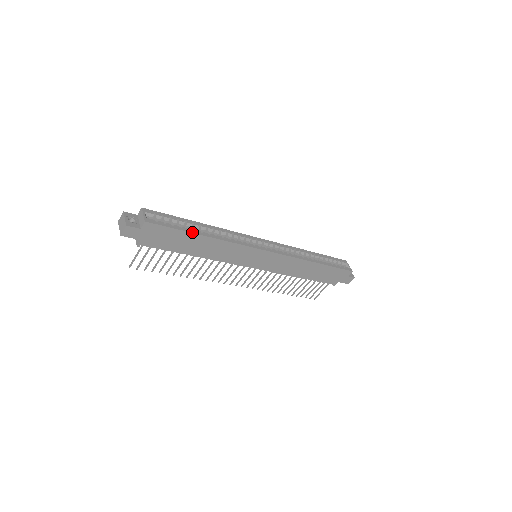
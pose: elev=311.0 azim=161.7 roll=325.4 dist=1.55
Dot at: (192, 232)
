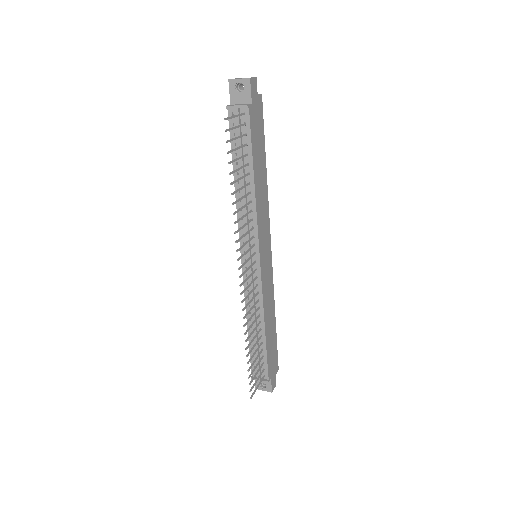
Dot at: (264, 152)
